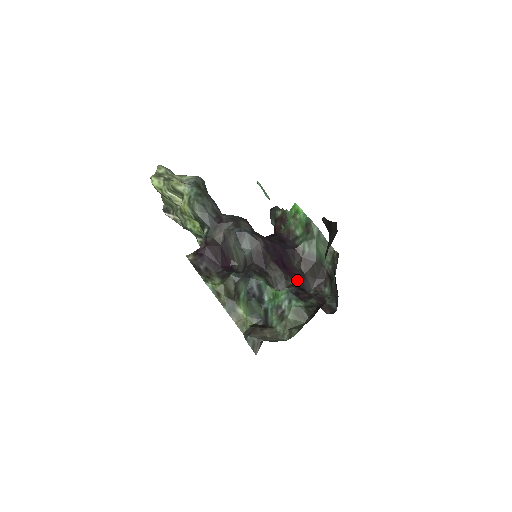
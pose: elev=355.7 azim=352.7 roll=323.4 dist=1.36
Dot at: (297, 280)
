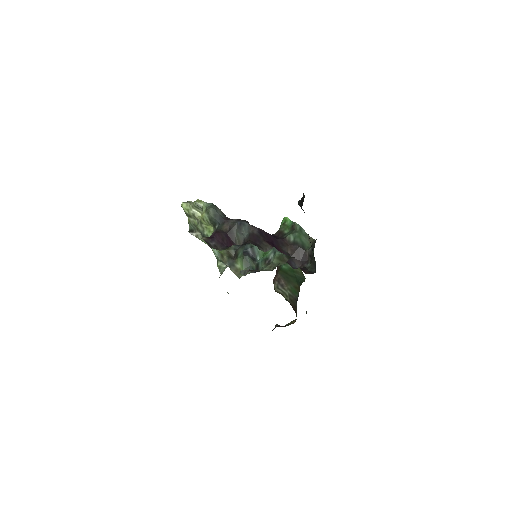
Dot at: occluded
